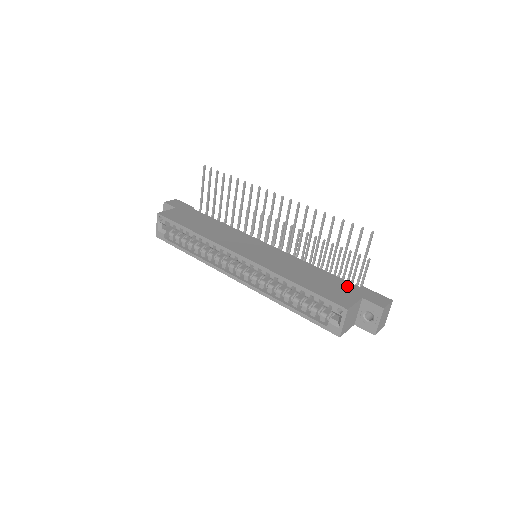
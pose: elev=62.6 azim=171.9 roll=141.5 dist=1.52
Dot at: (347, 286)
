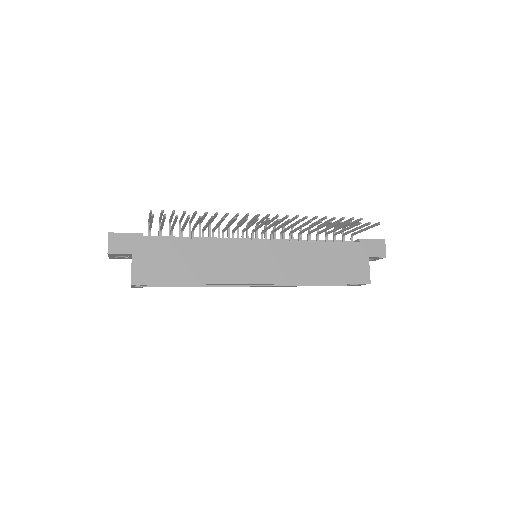
Dot at: (352, 251)
